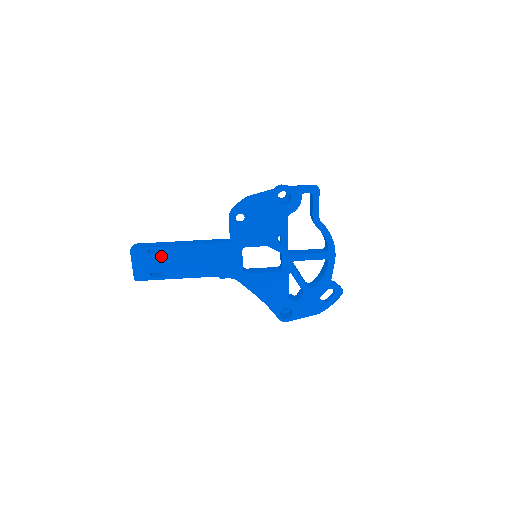
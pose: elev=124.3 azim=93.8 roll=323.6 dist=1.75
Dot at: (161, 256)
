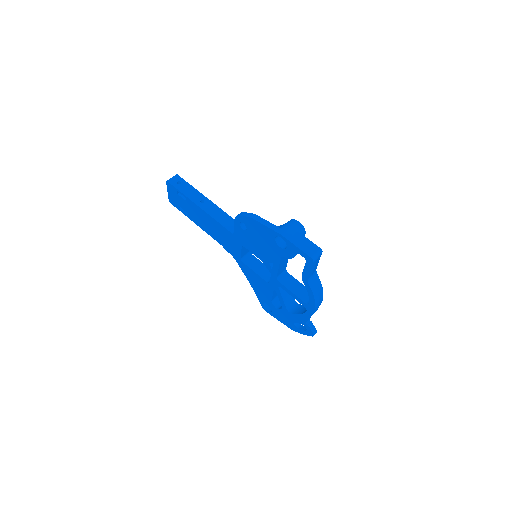
Dot at: (186, 202)
